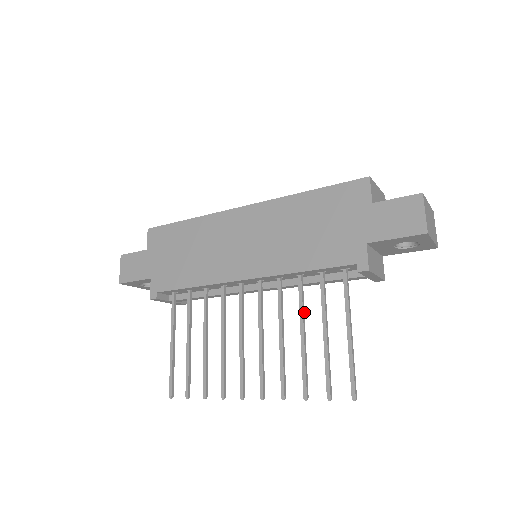
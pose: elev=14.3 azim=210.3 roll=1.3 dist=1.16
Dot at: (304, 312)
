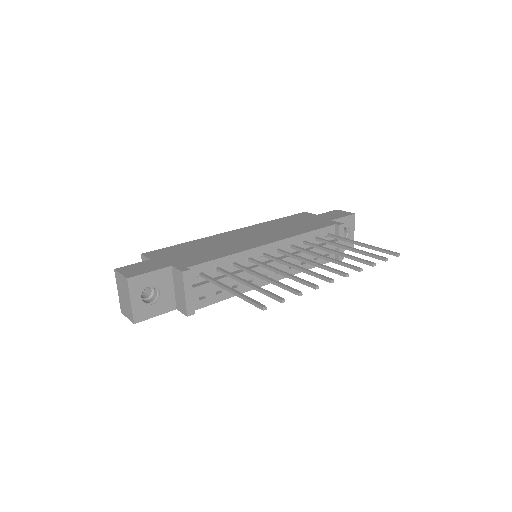
Dot at: (324, 249)
